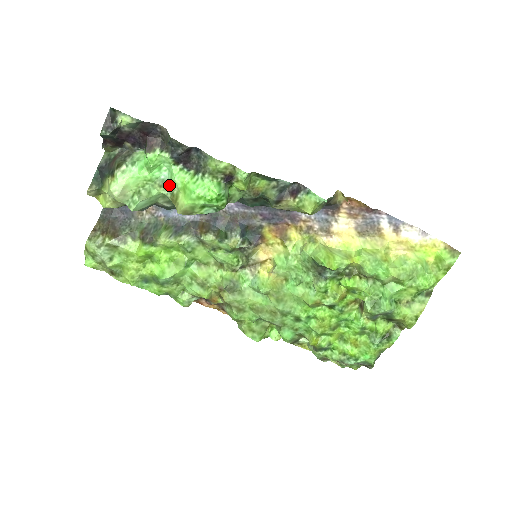
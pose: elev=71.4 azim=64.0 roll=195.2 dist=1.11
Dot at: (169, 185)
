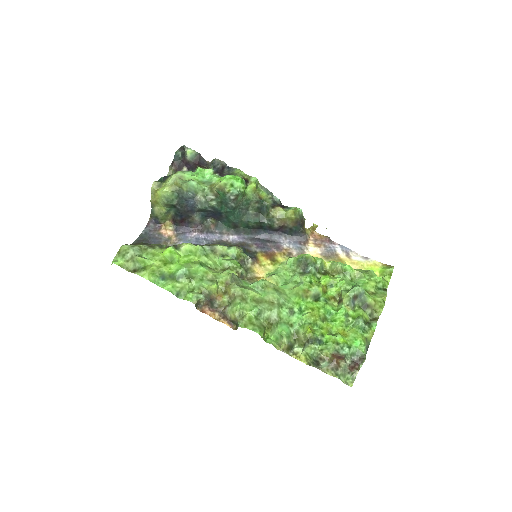
Dot at: (208, 183)
